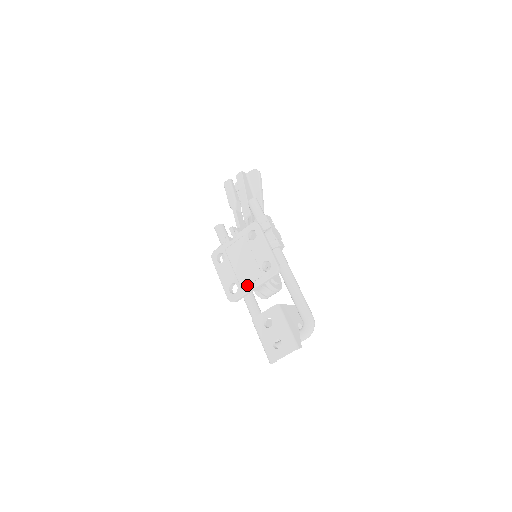
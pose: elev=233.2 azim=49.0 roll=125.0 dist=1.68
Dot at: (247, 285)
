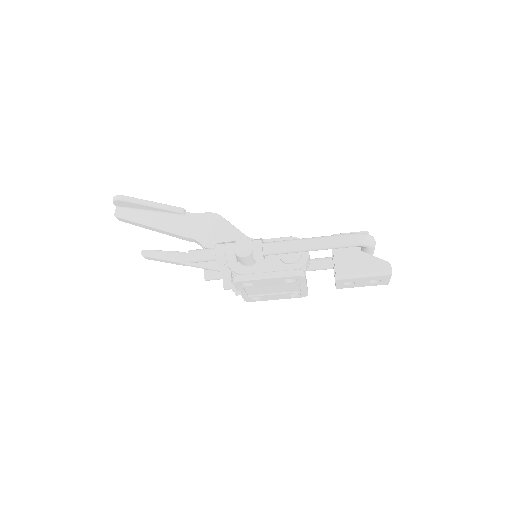
Dot at: (299, 289)
